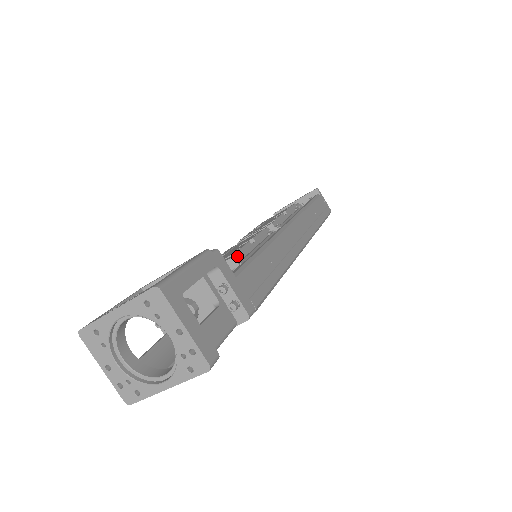
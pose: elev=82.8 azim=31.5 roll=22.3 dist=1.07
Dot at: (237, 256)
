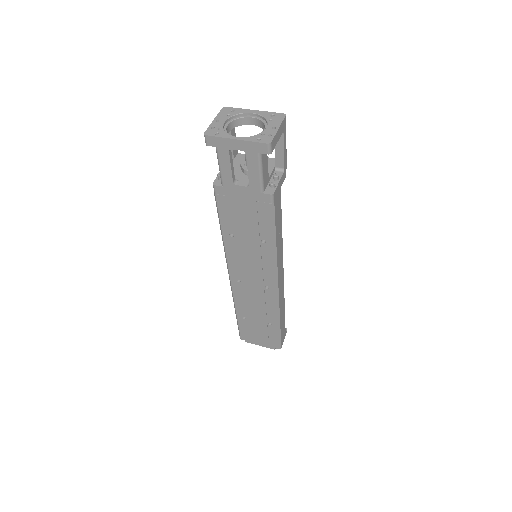
Dot at: occluded
